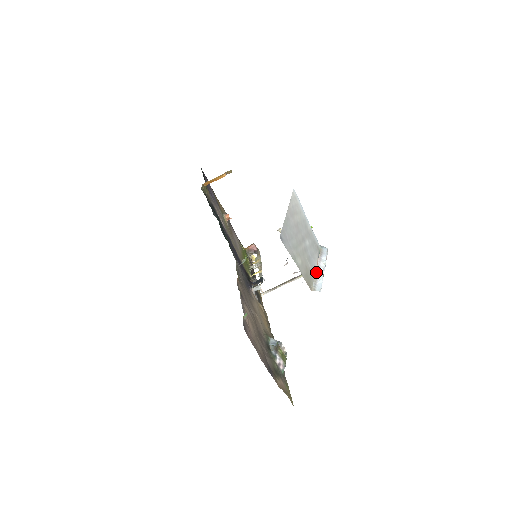
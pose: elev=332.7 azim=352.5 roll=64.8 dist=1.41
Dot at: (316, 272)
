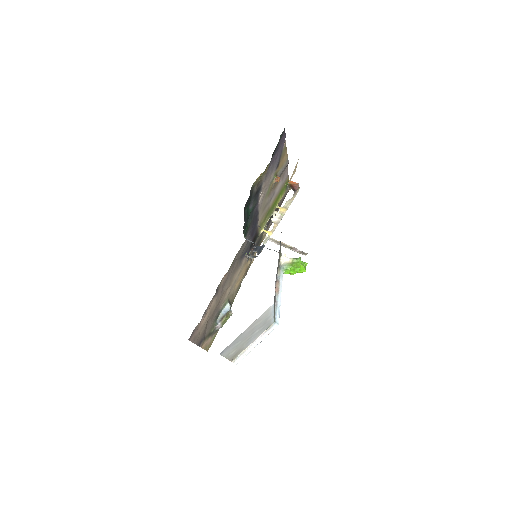
Dot at: (249, 346)
